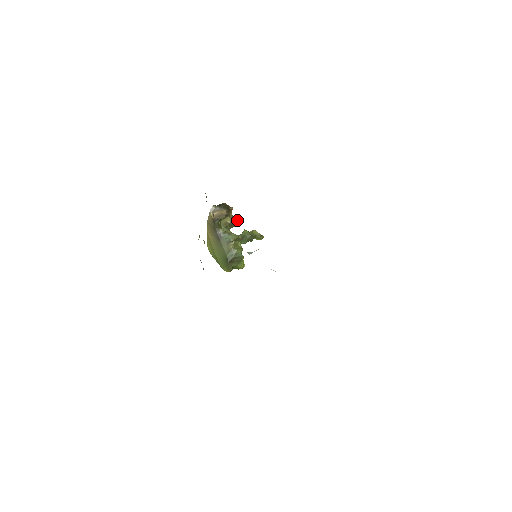
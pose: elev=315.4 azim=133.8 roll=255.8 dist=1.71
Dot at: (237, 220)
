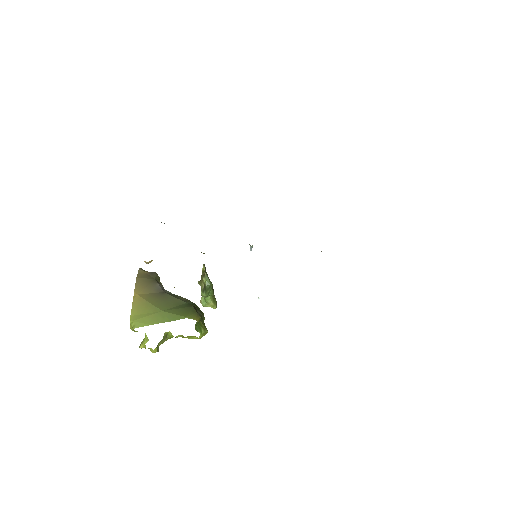
Dot at: occluded
